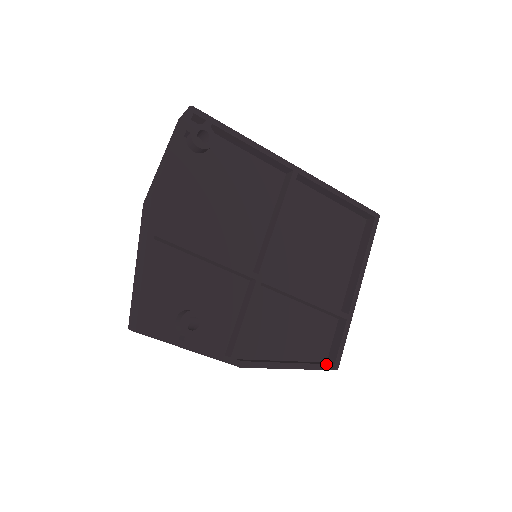
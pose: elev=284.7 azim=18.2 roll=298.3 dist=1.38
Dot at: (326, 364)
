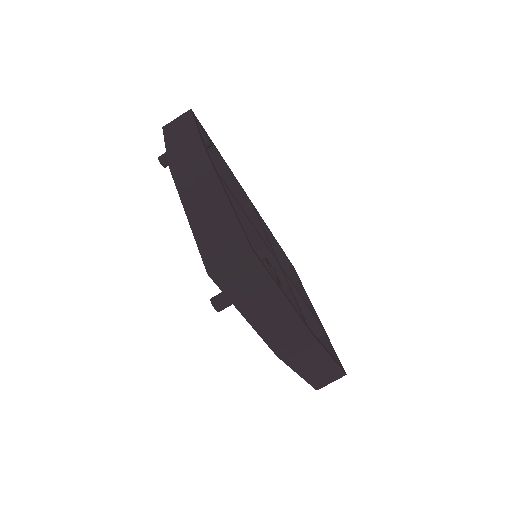
Dot at: (340, 365)
